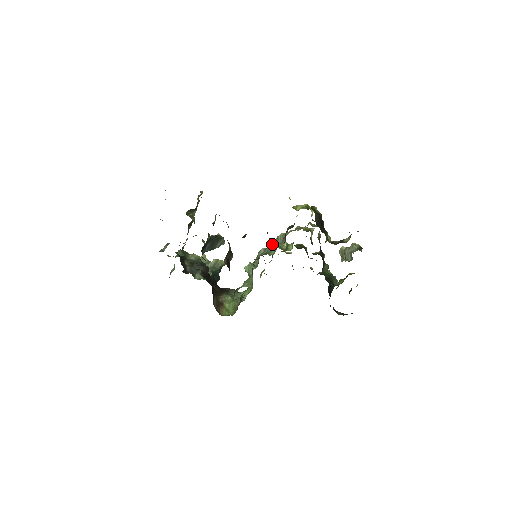
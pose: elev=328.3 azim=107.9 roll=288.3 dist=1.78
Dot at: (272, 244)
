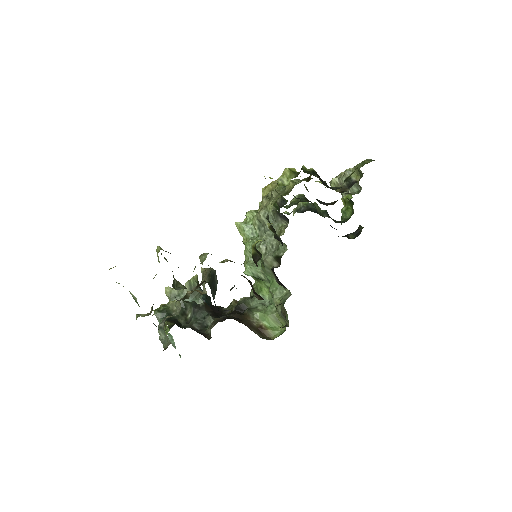
Dot at: (266, 233)
